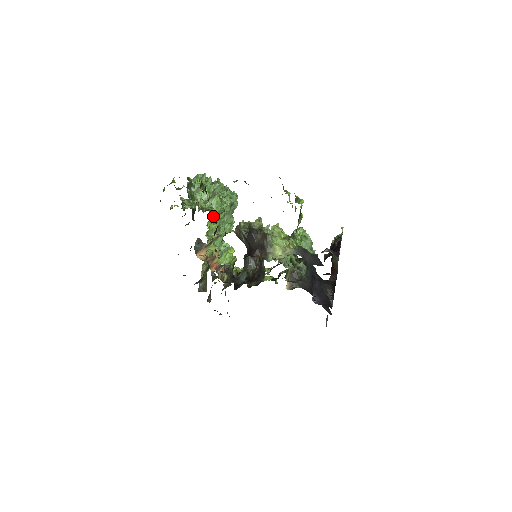
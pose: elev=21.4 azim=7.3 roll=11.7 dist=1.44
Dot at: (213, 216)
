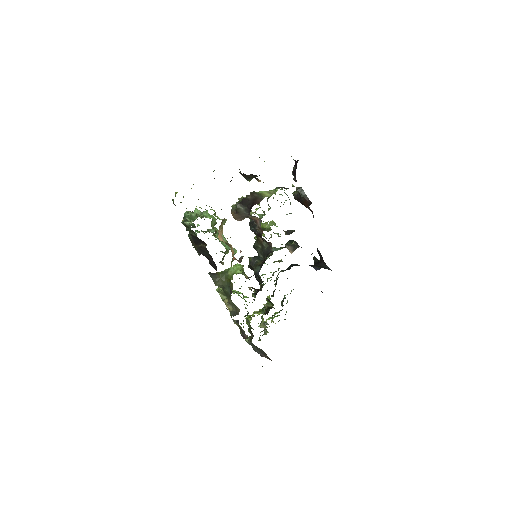
Dot at: (213, 210)
